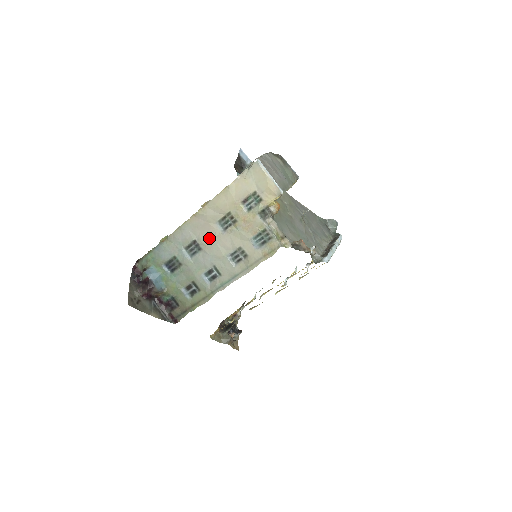
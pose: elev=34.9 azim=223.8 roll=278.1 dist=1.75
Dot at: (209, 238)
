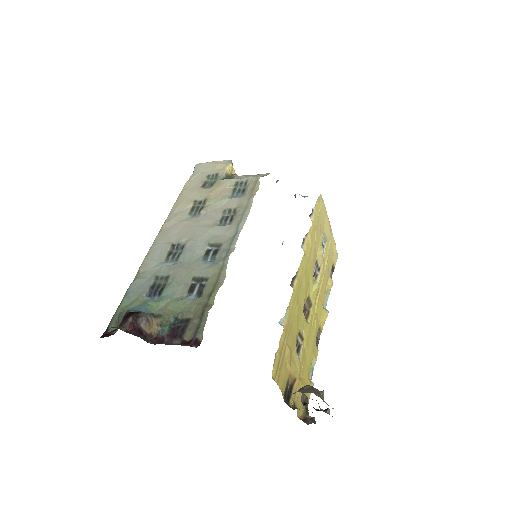
Dot at: (187, 231)
